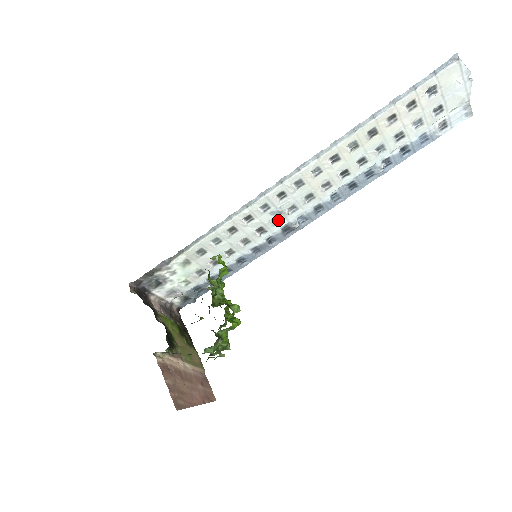
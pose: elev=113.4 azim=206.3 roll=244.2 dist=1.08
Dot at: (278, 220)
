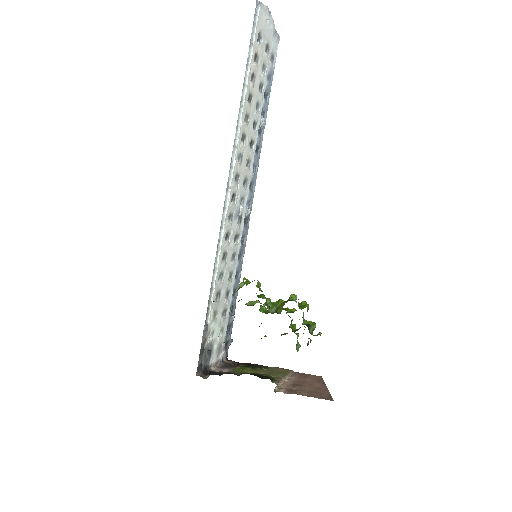
Dot at: (239, 219)
